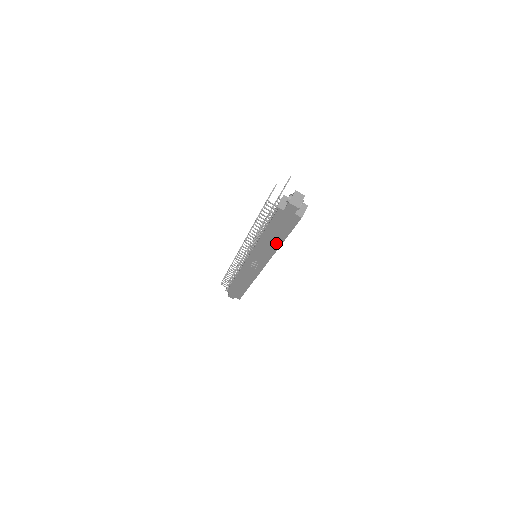
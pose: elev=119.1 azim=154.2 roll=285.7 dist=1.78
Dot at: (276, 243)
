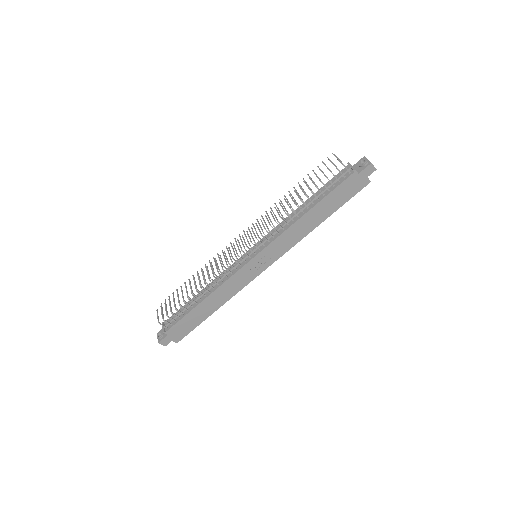
Dot at: (315, 222)
